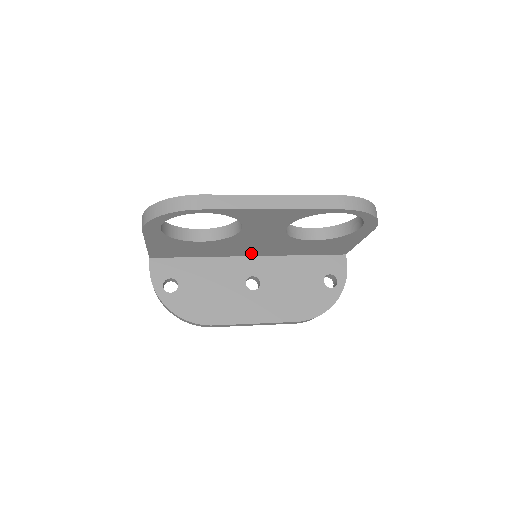
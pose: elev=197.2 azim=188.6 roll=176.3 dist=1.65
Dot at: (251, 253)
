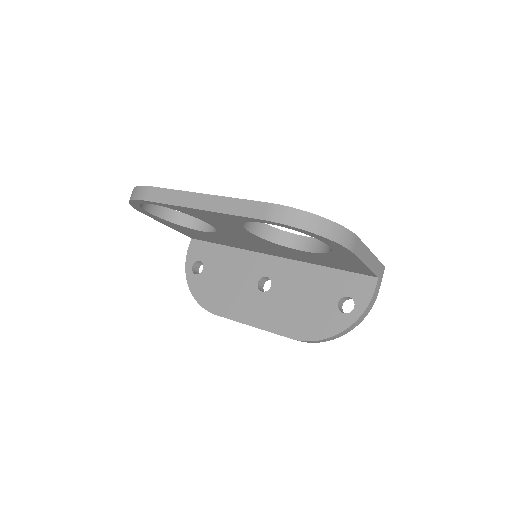
Dot at: (268, 252)
